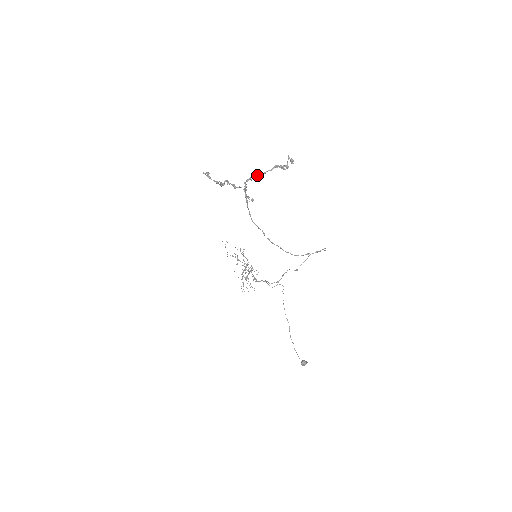
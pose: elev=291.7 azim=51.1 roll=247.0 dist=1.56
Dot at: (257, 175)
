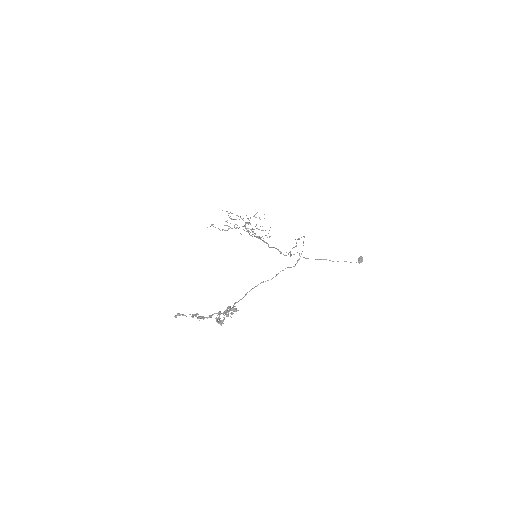
Dot at: (221, 323)
